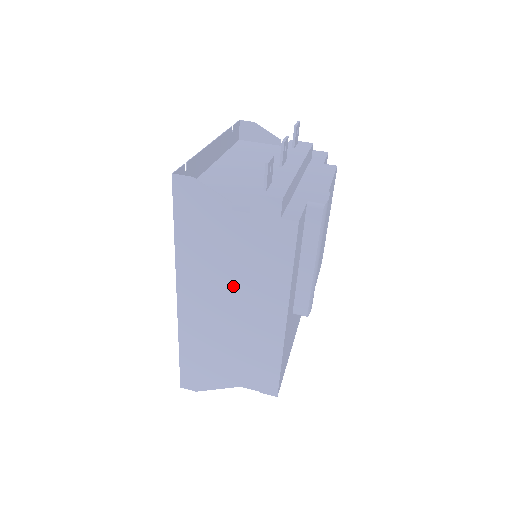
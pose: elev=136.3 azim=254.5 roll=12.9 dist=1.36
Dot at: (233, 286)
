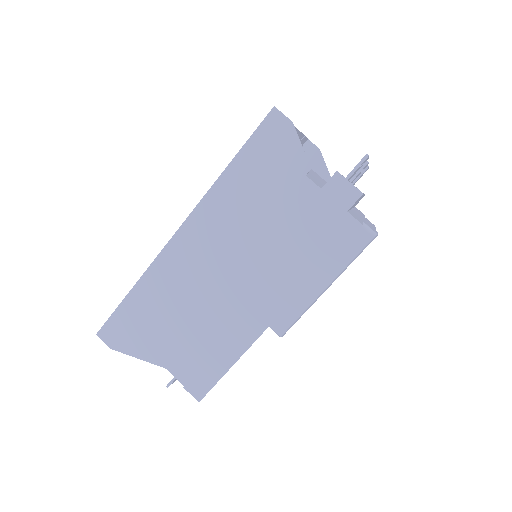
Dot at: (247, 252)
